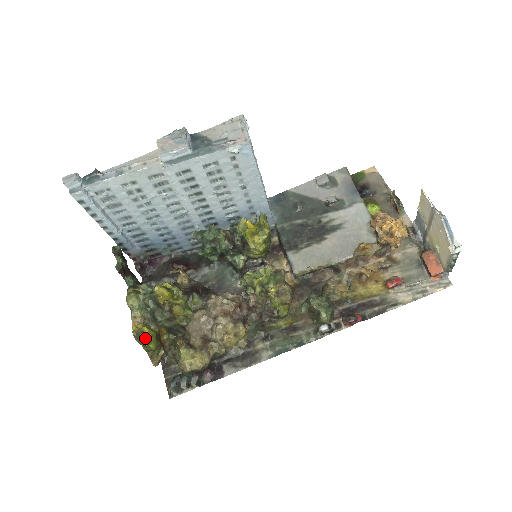
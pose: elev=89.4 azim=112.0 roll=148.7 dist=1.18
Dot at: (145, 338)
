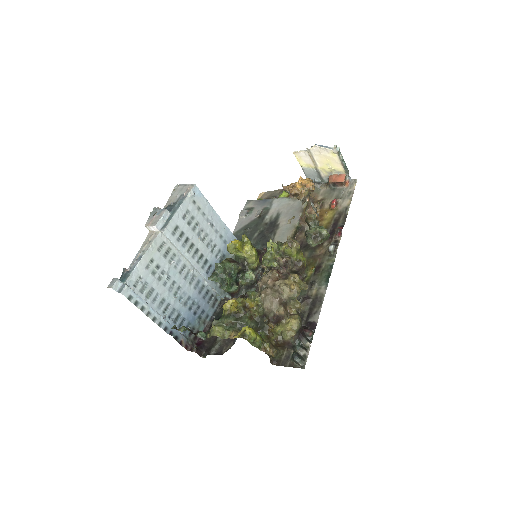
Dot at: (250, 330)
